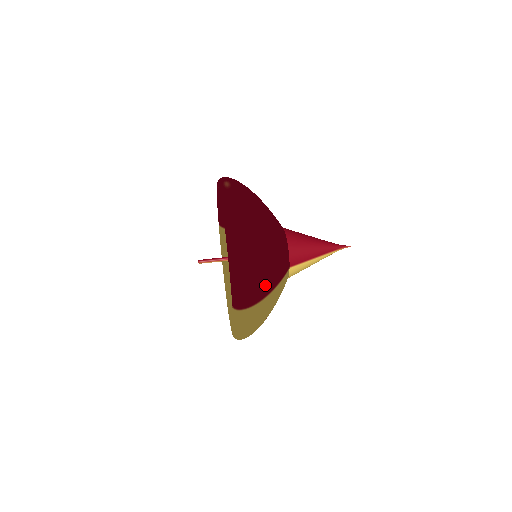
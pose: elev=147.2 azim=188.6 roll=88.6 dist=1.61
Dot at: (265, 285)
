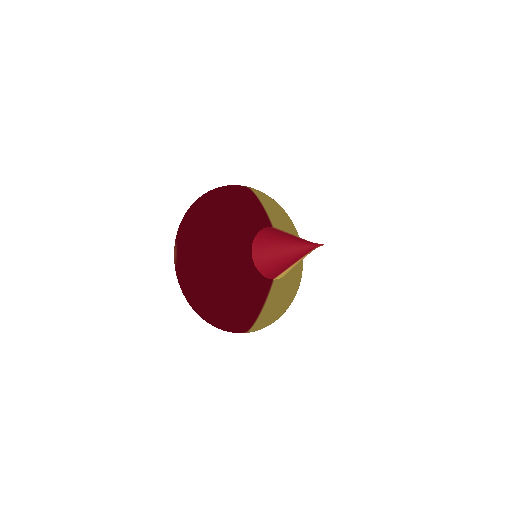
Dot at: (246, 320)
